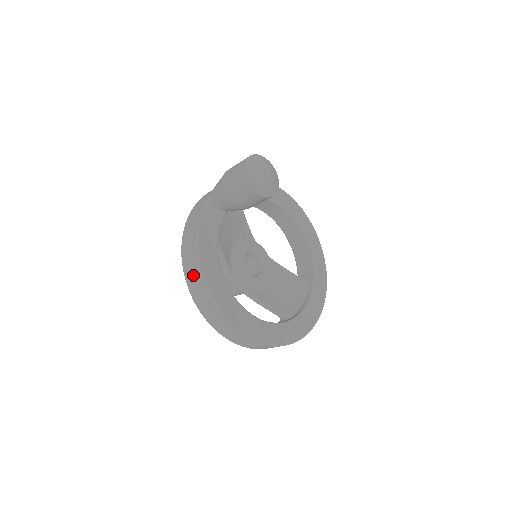
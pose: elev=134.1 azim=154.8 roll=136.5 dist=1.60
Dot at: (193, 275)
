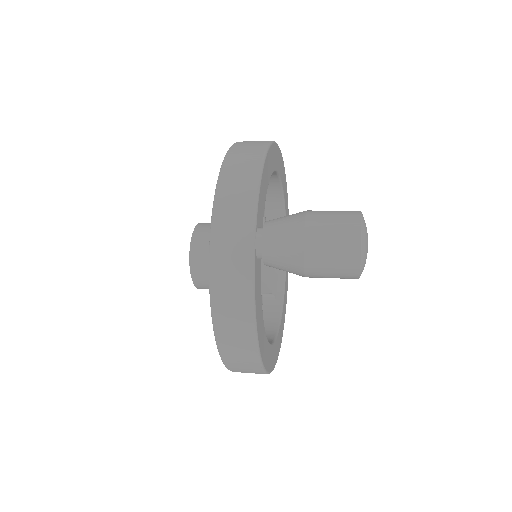
Dot at: (241, 359)
